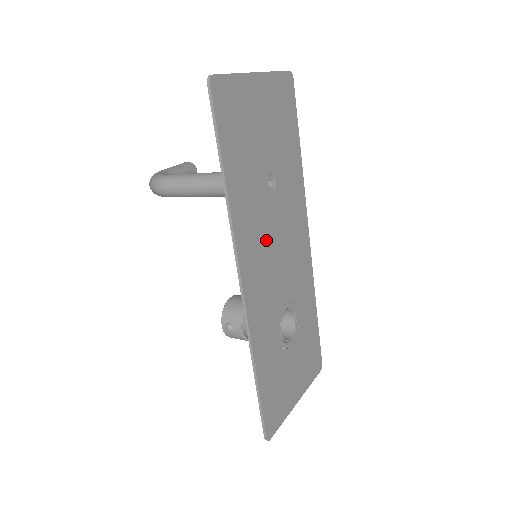
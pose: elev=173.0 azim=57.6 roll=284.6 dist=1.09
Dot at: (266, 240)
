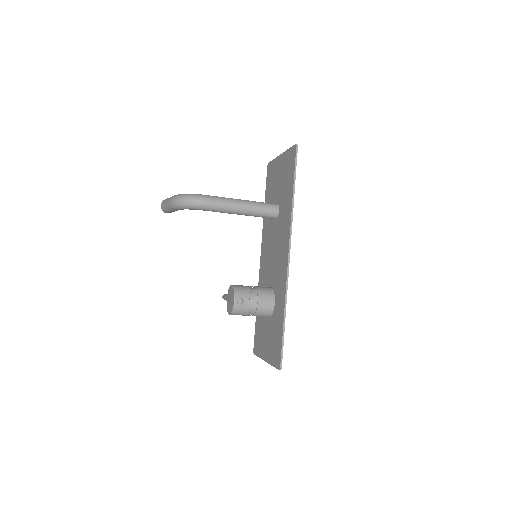
Dot at: occluded
